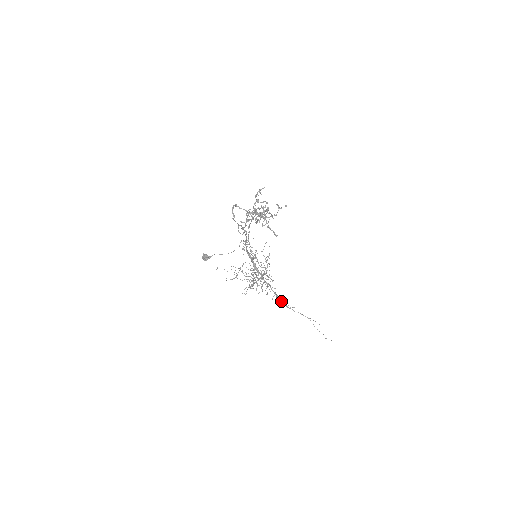
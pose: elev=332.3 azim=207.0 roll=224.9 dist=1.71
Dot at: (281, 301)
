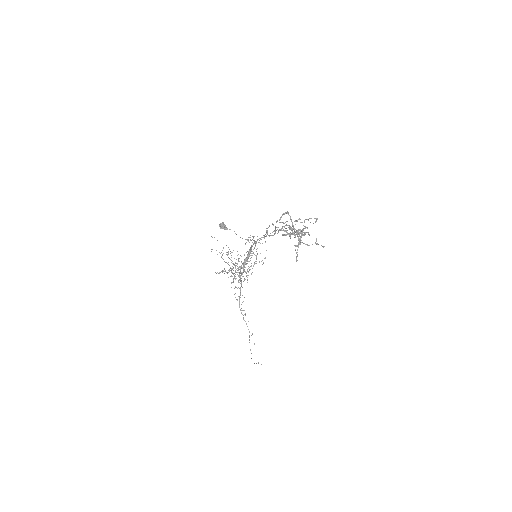
Dot at: occluded
